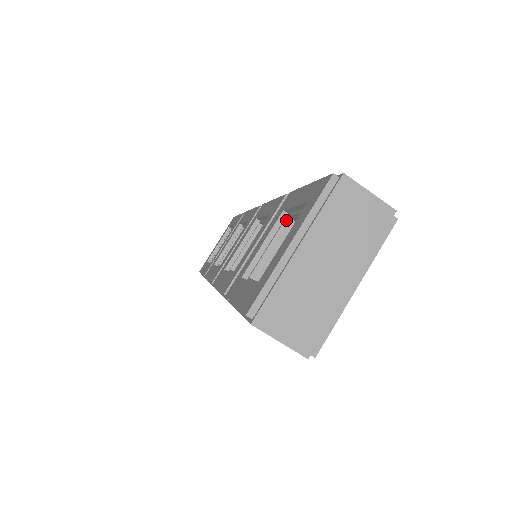
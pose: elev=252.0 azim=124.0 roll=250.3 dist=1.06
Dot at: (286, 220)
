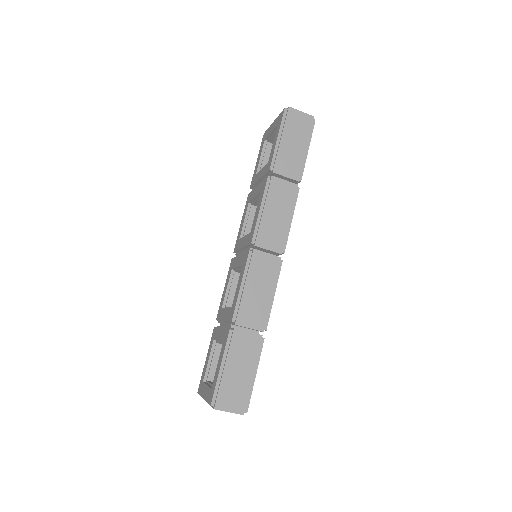
Dot at: occluded
